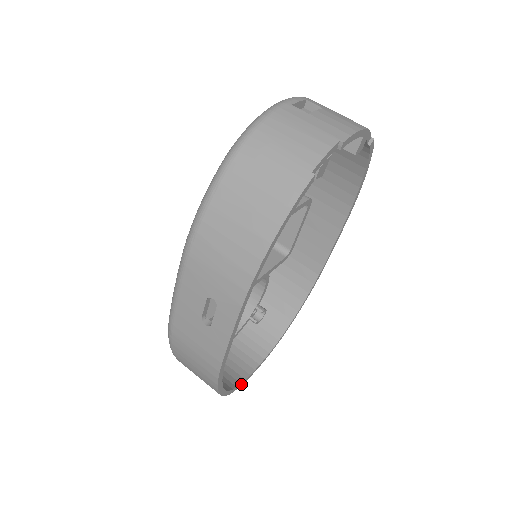
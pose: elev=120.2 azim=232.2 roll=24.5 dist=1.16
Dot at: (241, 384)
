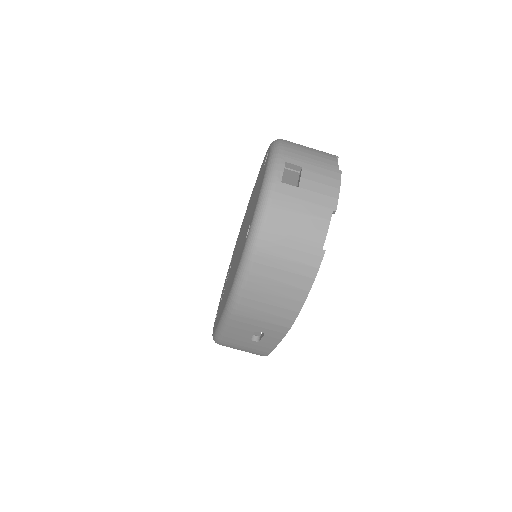
Dot at: occluded
